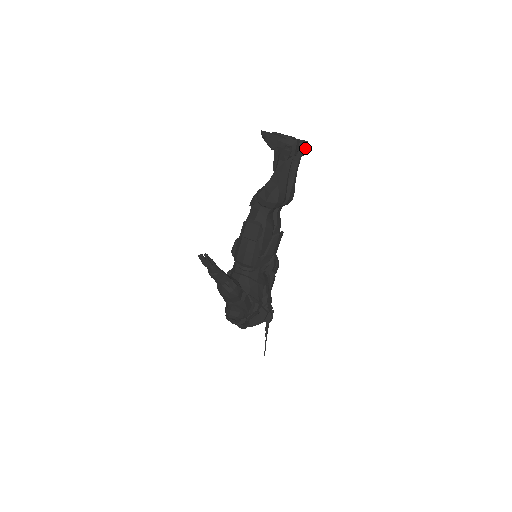
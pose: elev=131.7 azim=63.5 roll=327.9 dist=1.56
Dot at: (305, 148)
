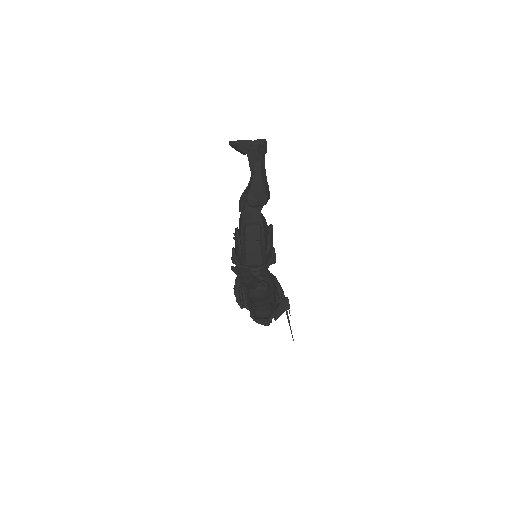
Dot at: occluded
